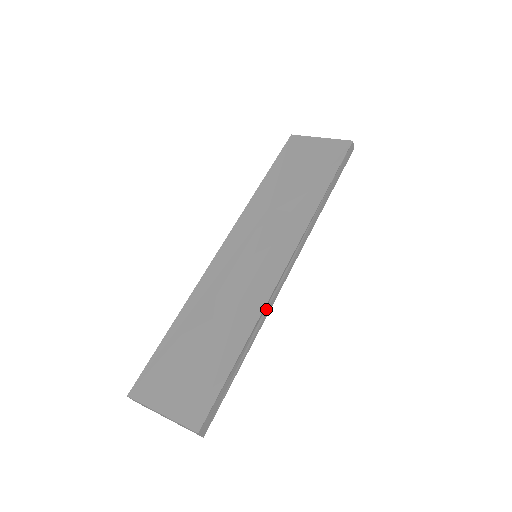
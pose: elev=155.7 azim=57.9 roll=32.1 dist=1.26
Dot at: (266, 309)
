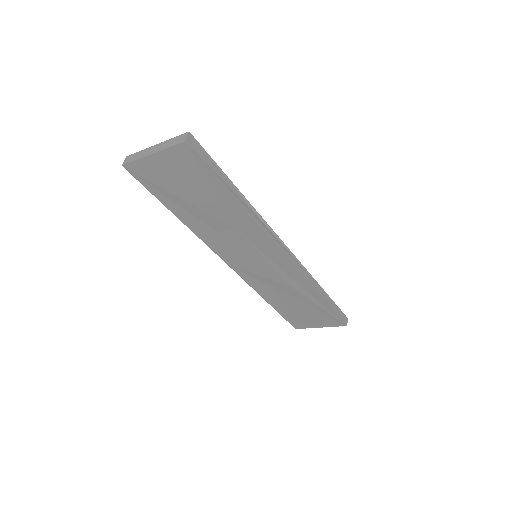
Dot at: (261, 222)
